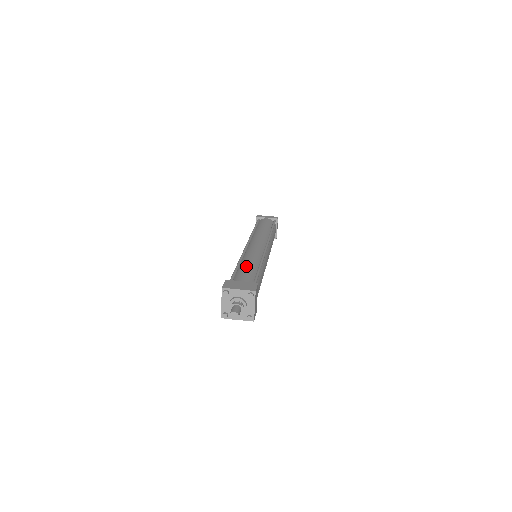
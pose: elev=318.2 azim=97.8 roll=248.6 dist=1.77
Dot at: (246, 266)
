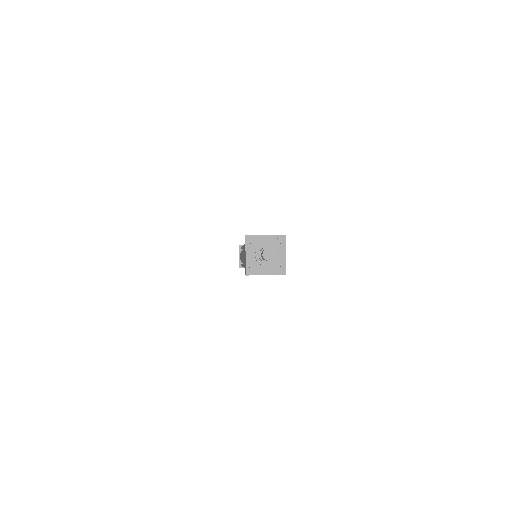
Dot at: occluded
